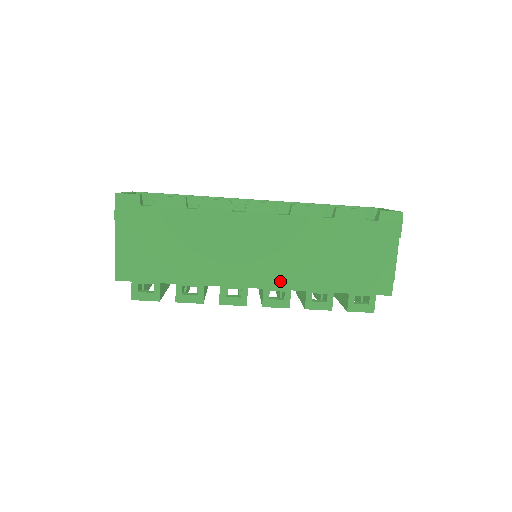
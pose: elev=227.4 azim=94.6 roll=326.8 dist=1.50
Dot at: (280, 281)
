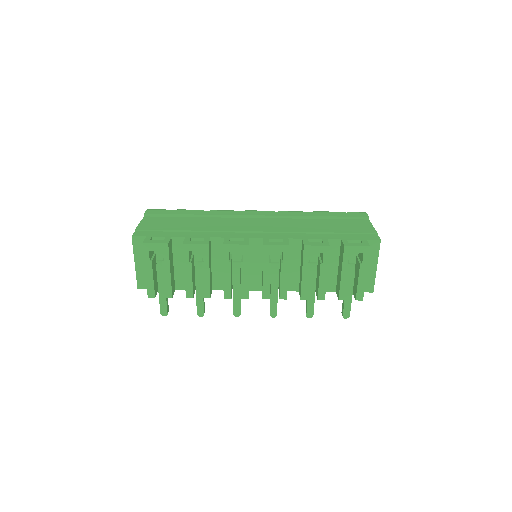
Dot at: (277, 235)
